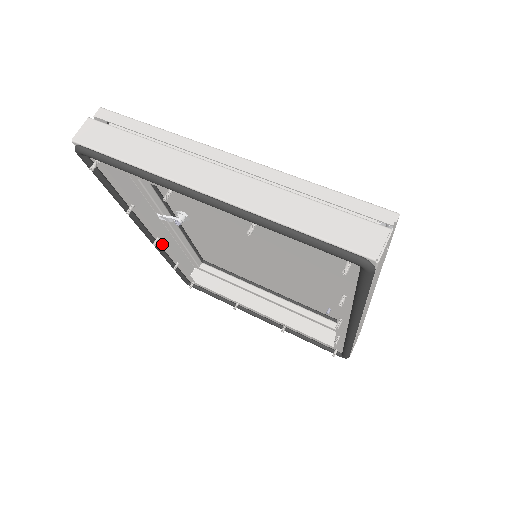
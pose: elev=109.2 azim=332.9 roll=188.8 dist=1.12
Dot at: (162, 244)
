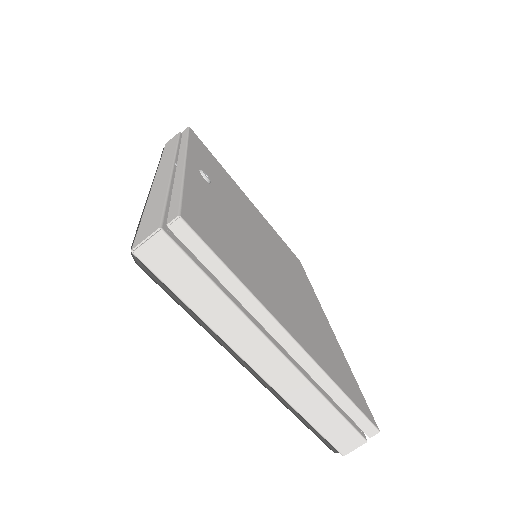
Dot at: occluded
